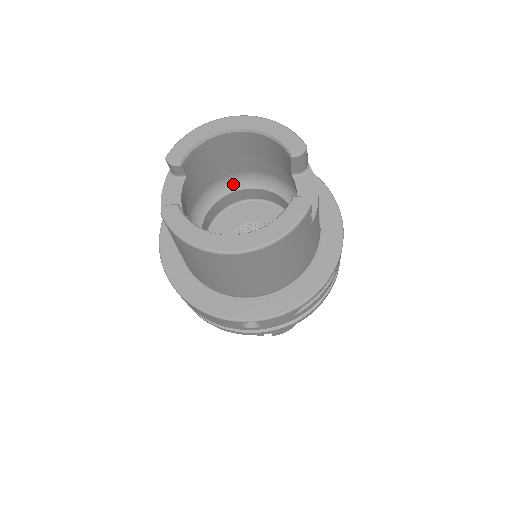
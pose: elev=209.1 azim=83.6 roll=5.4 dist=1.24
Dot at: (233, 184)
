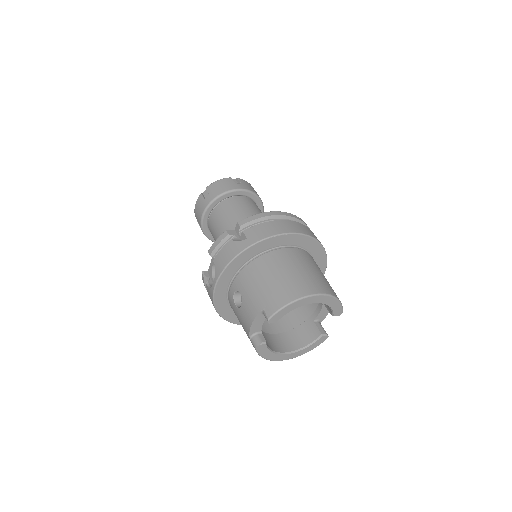
Dot at: occluded
